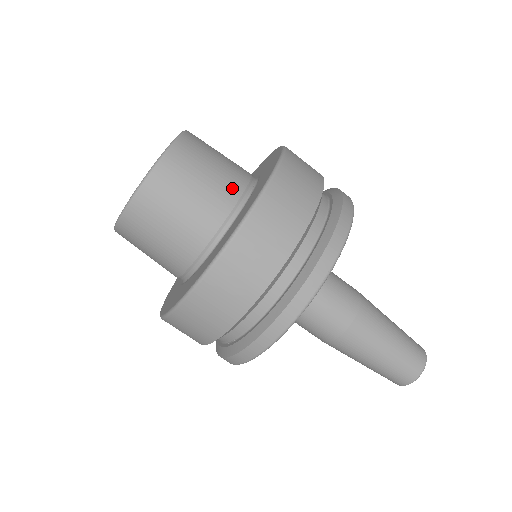
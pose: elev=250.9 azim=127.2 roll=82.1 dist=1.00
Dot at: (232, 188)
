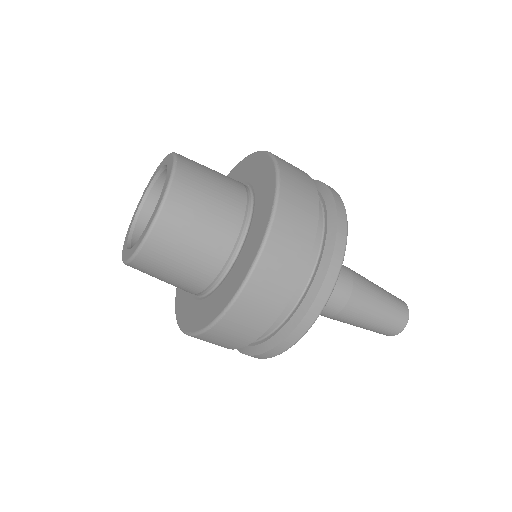
Dot at: (218, 253)
